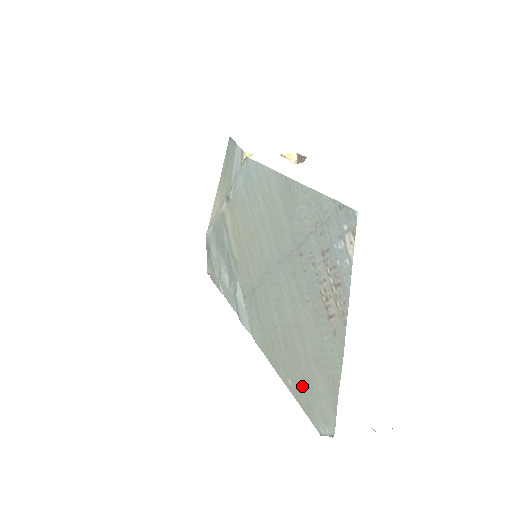
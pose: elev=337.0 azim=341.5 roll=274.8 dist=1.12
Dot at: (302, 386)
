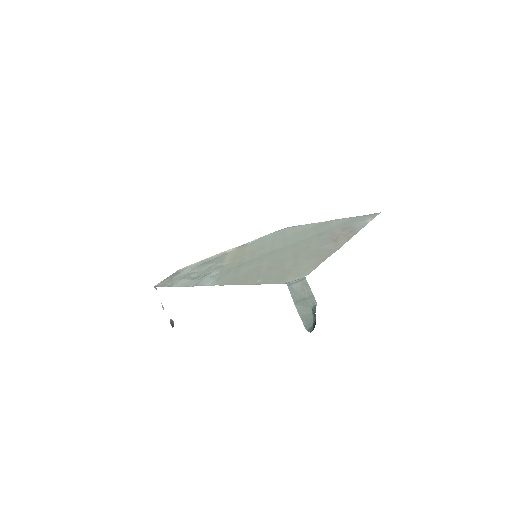
Dot at: (278, 275)
